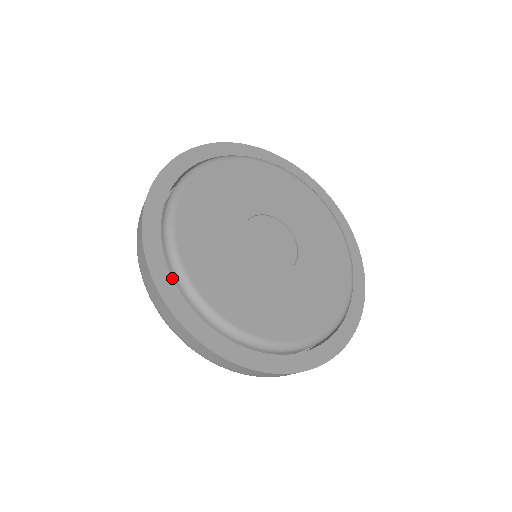
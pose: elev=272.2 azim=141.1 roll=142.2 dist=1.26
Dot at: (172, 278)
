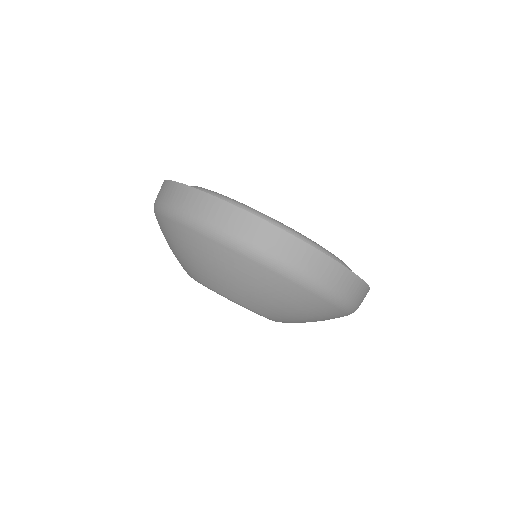
Dot at: occluded
